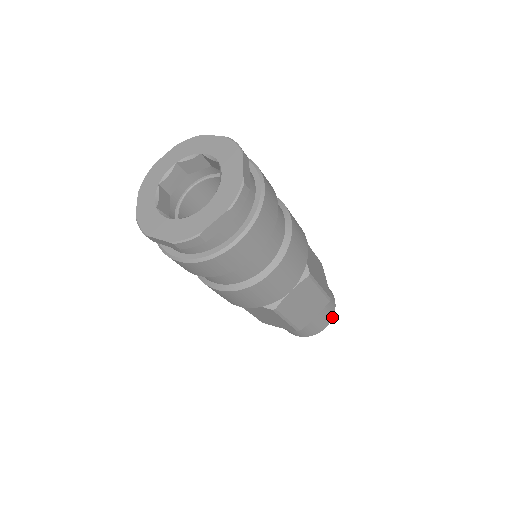
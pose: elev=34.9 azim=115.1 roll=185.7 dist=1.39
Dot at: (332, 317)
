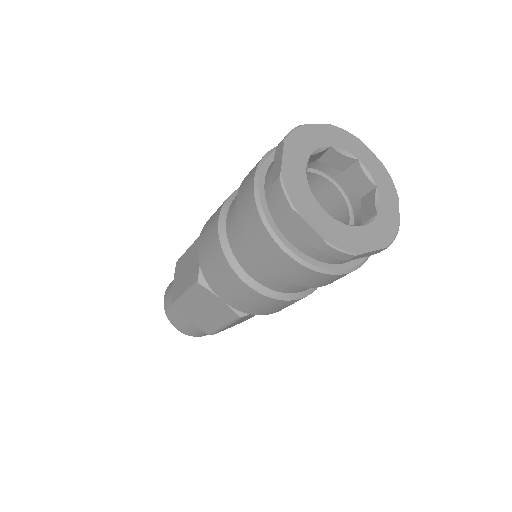
Dot at: occluded
